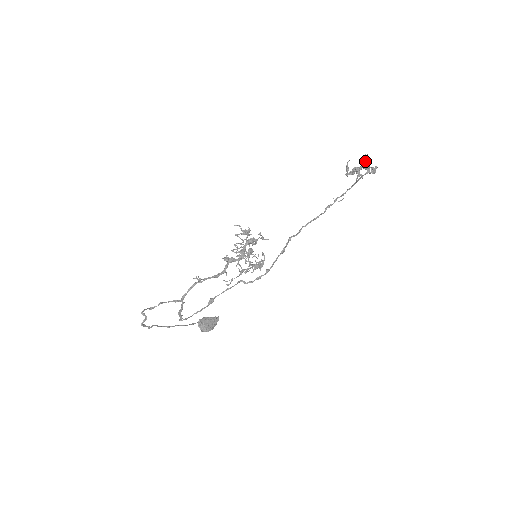
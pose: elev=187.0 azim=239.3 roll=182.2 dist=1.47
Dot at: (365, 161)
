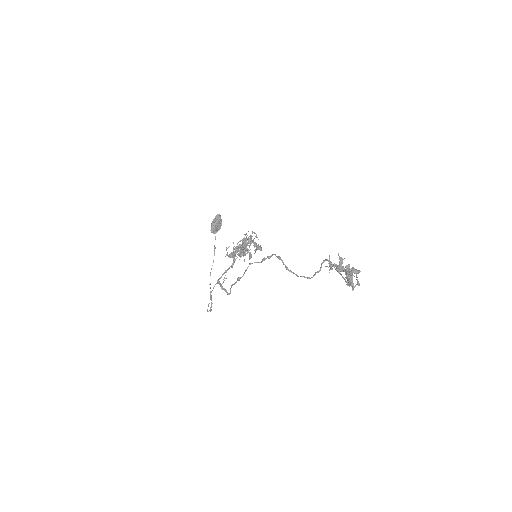
Dot at: occluded
